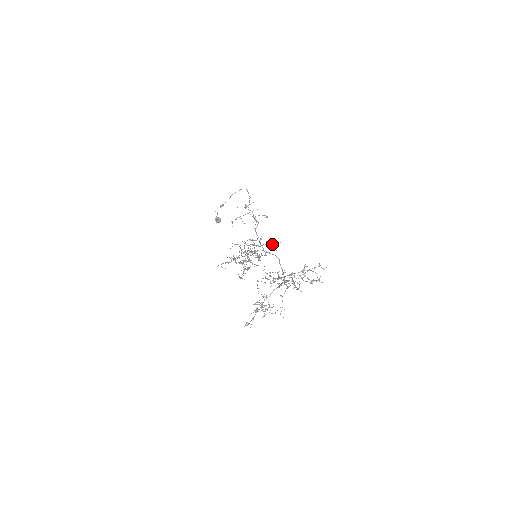
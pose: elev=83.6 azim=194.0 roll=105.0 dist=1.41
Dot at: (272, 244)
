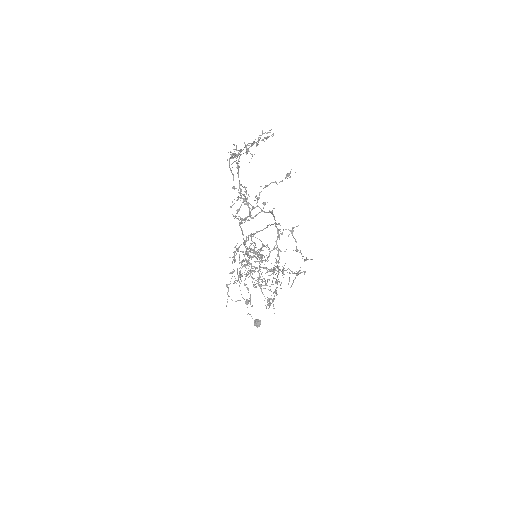
Dot at: (275, 245)
